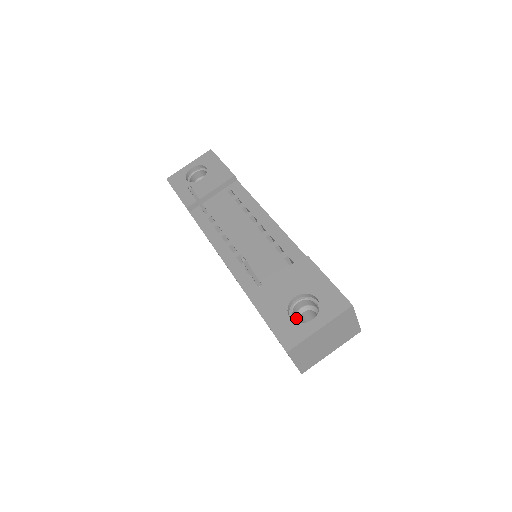
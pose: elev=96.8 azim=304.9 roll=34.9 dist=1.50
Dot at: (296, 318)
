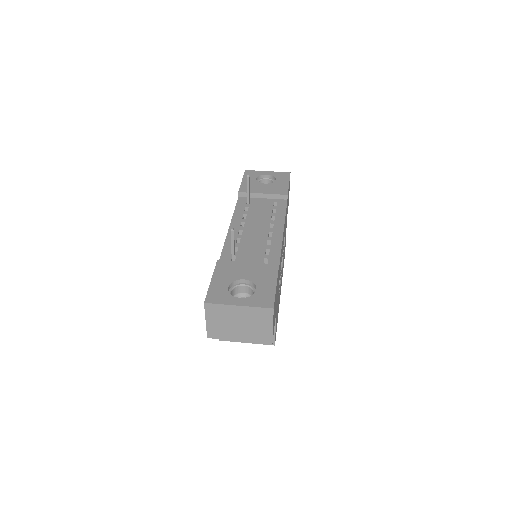
Dot at: (235, 296)
